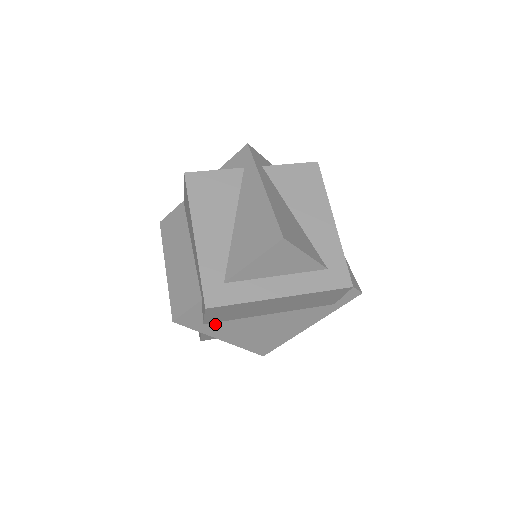
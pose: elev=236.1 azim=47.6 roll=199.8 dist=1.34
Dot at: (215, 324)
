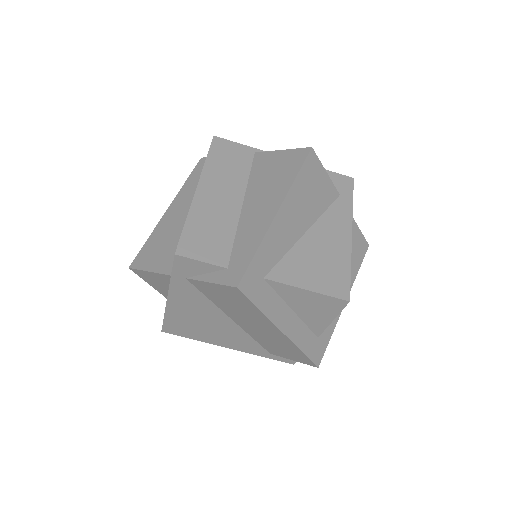
Dot at: (192, 287)
